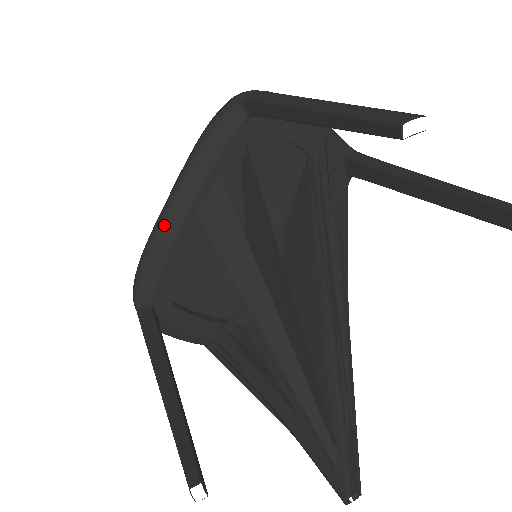
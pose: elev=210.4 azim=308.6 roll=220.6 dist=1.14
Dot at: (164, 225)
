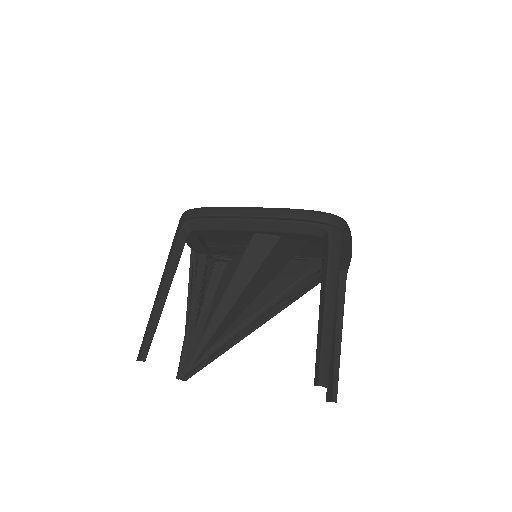
Dot at: (235, 221)
